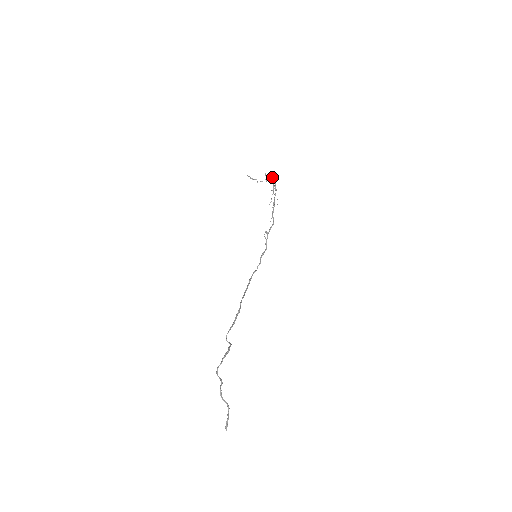
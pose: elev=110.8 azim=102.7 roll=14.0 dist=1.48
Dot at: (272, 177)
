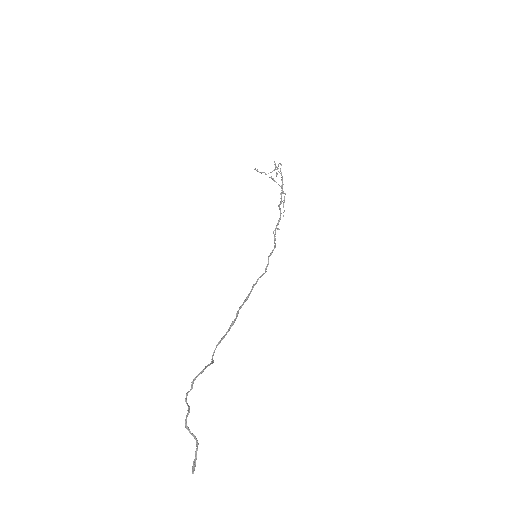
Dot at: occluded
